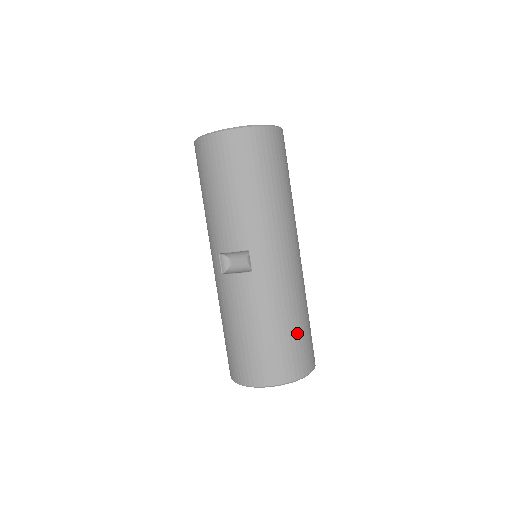
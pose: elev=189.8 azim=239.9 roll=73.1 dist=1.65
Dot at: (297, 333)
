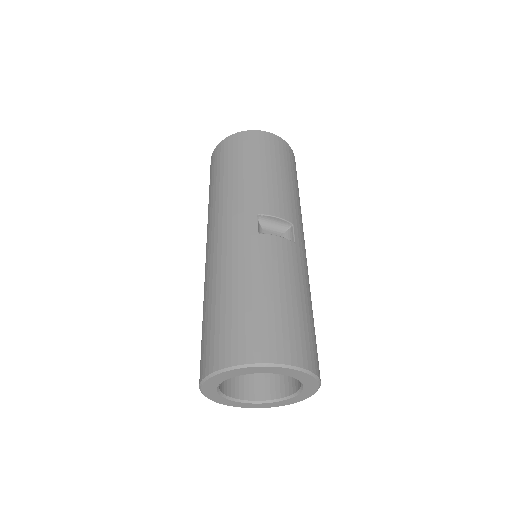
Dot at: occluded
